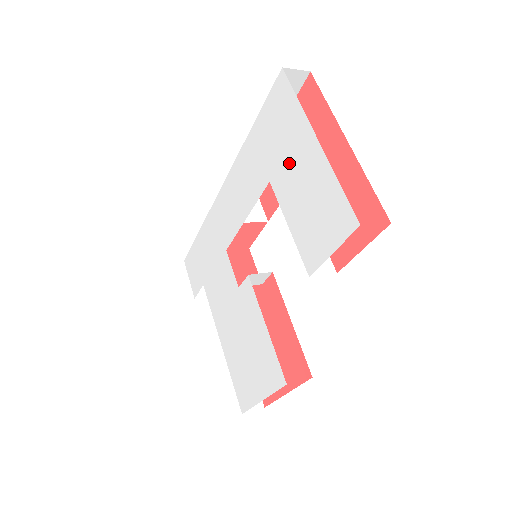
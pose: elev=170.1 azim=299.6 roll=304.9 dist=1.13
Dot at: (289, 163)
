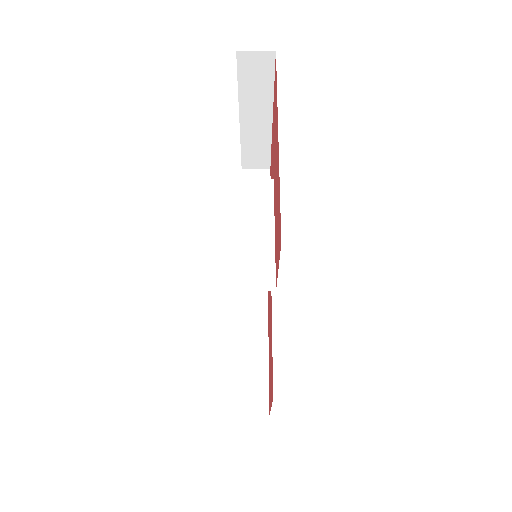
Dot at: occluded
